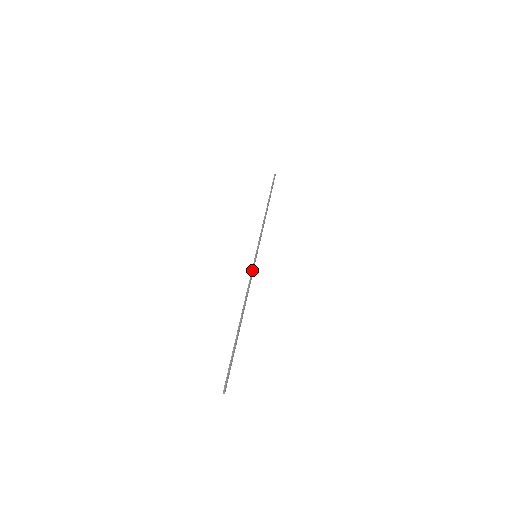
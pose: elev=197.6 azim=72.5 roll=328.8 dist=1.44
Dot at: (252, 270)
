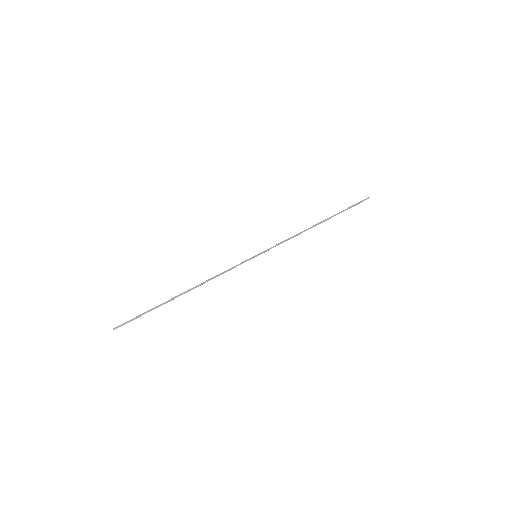
Dot at: (238, 264)
